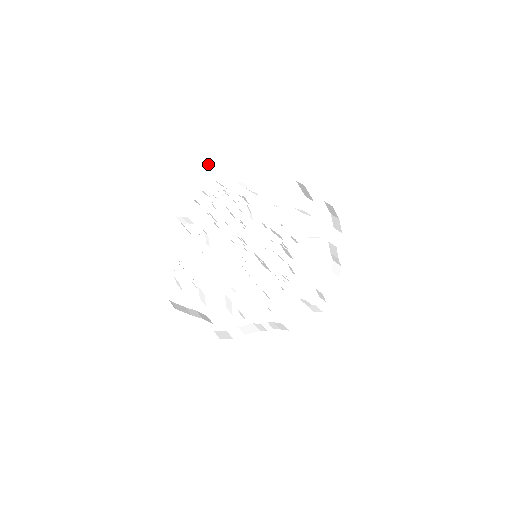
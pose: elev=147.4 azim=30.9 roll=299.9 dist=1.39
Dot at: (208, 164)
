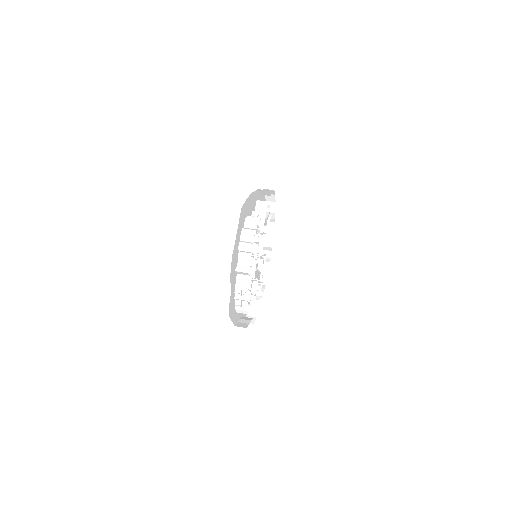
Dot at: (240, 221)
